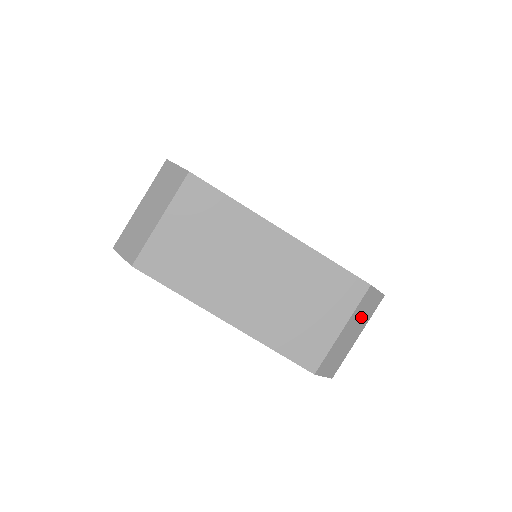
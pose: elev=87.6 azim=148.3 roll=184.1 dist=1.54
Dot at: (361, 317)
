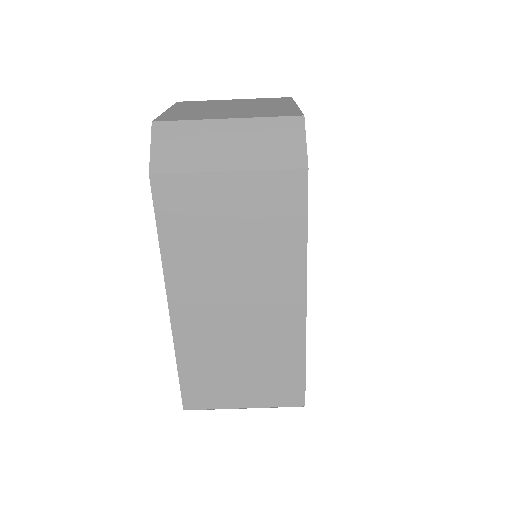
Dot at: occluded
